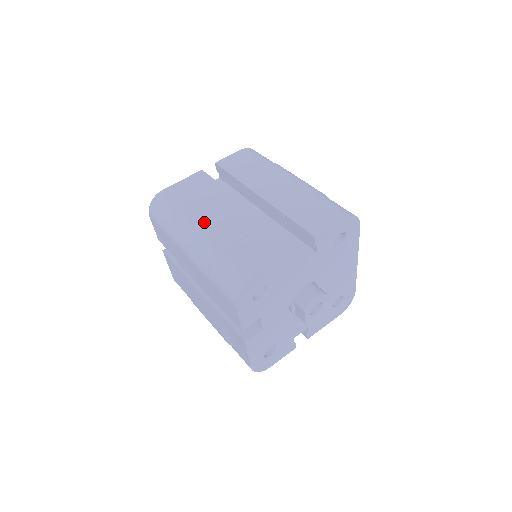
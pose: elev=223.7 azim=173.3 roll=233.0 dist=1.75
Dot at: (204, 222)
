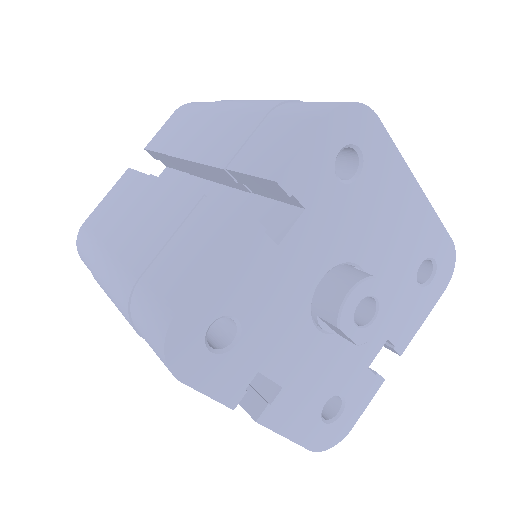
Dot at: (118, 245)
